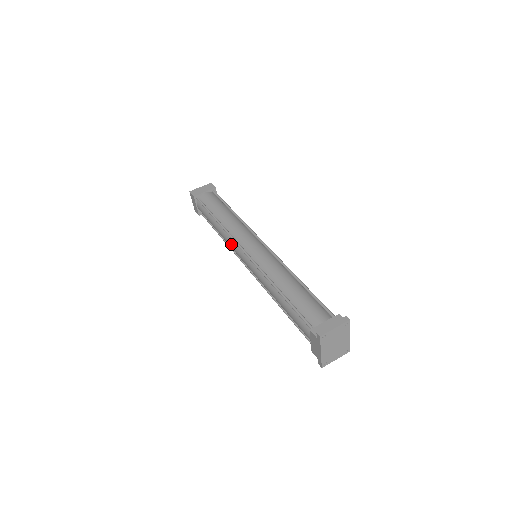
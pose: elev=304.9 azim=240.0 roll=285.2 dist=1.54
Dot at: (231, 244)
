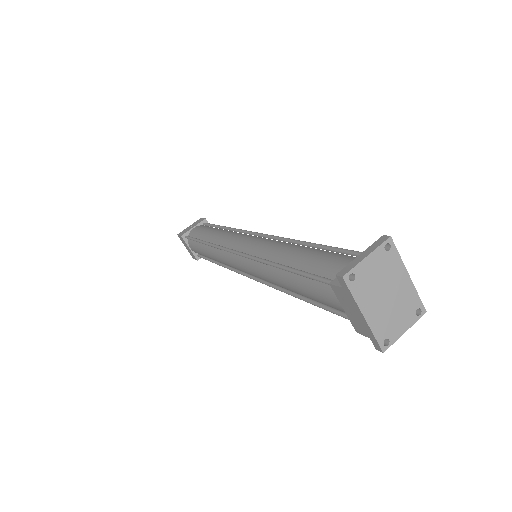
Dot at: (224, 258)
